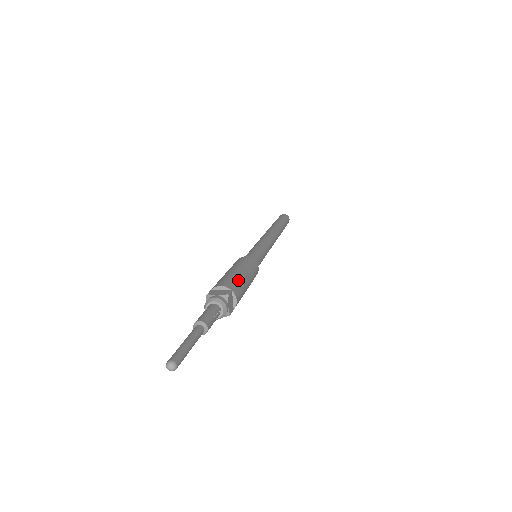
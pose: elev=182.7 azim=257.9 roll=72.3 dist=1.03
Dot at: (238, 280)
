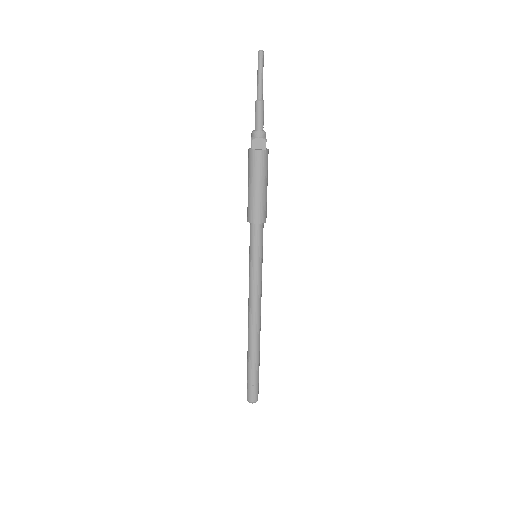
Dot at: occluded
